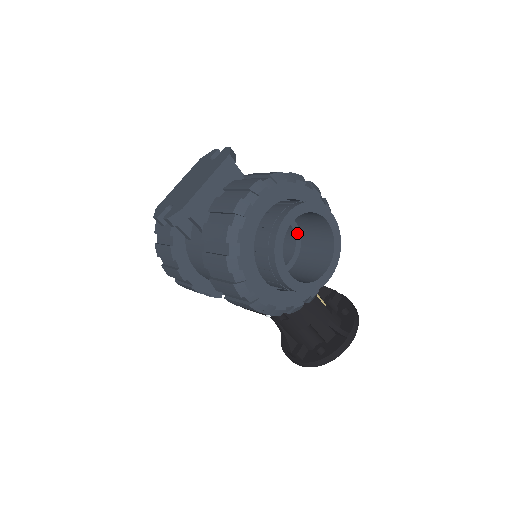
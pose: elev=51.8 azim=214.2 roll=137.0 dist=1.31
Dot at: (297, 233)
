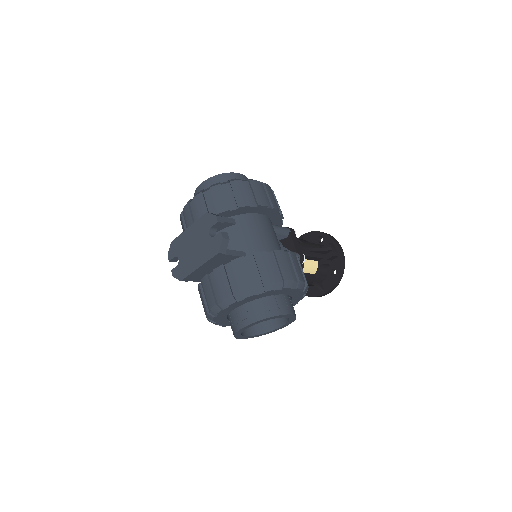
Dot at: occluded
